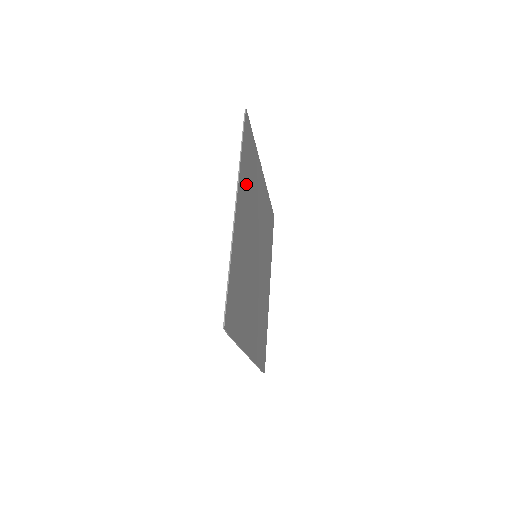
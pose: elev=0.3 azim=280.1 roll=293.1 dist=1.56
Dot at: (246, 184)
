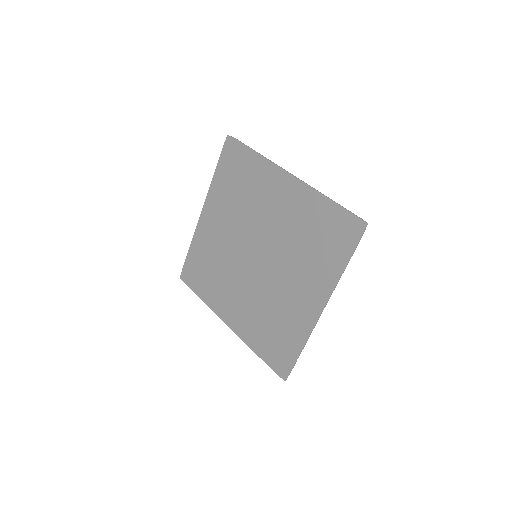
Dot at: (255, 181)
